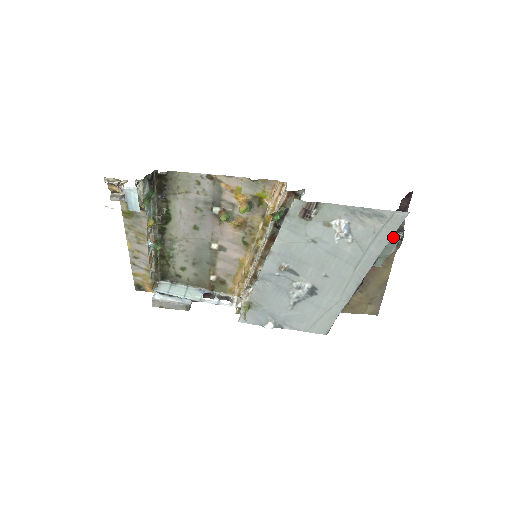
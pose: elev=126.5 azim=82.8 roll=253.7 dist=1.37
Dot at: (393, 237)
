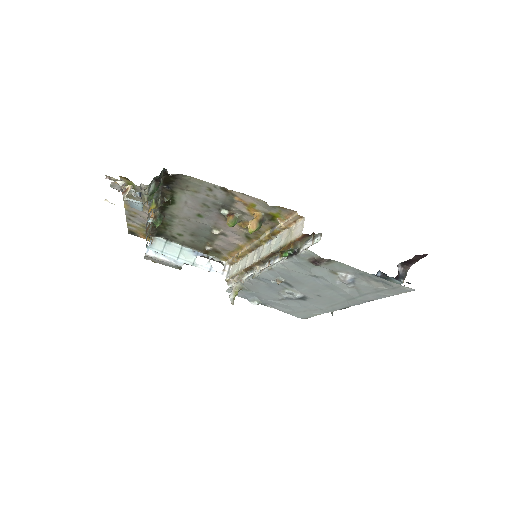
Dot at: (393, 282)
